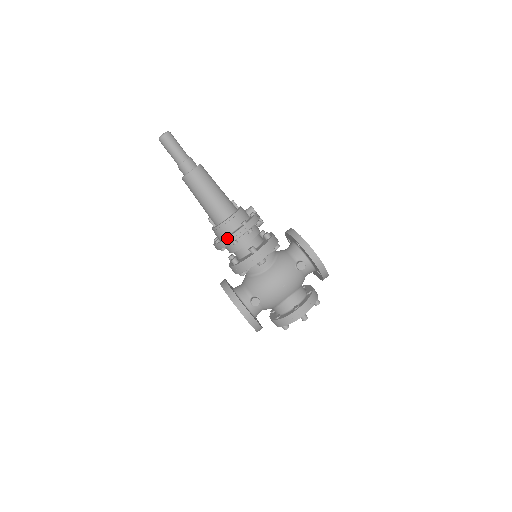
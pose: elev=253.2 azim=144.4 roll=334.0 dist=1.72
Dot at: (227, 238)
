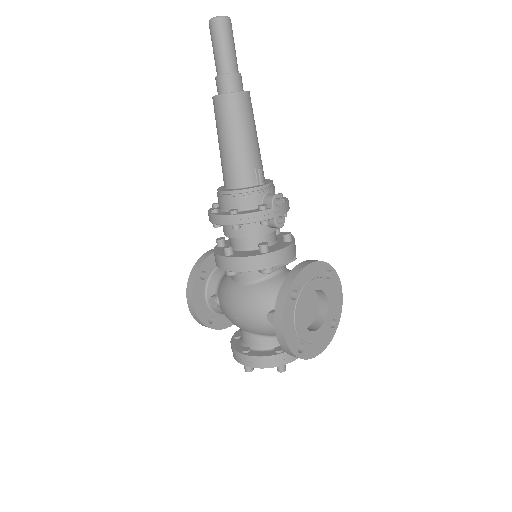
Dot at: (209, 213)
